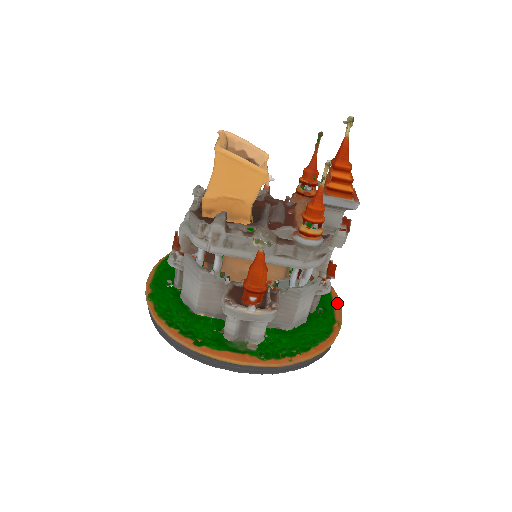
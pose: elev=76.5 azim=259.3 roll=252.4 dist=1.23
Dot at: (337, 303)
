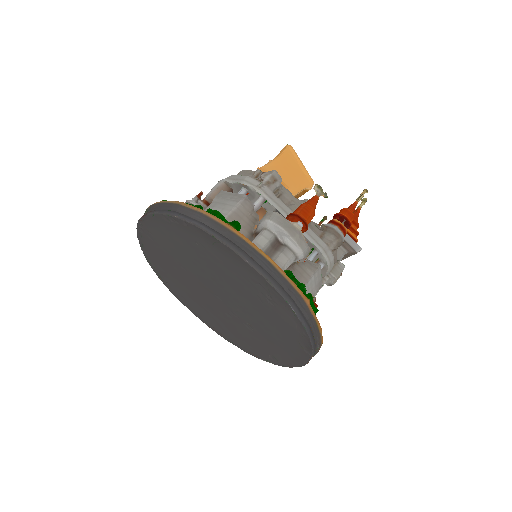
Dot at: occluded
